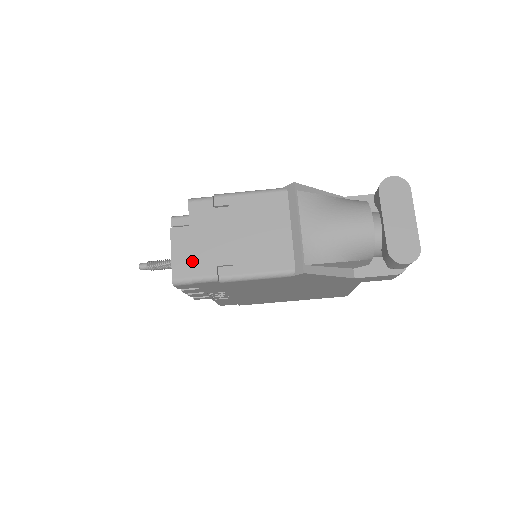
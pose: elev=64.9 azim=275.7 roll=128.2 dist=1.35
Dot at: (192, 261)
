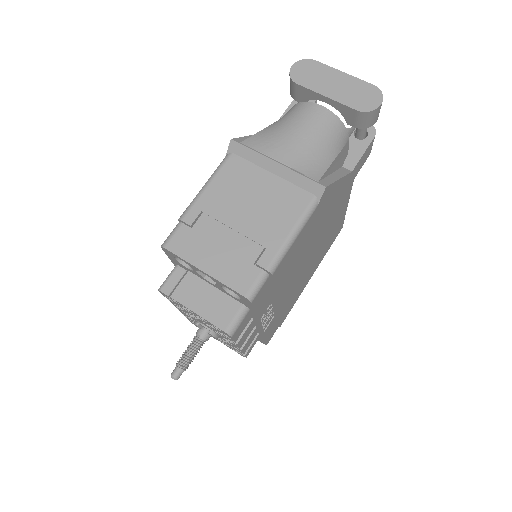
Dot at: (228, 285)
